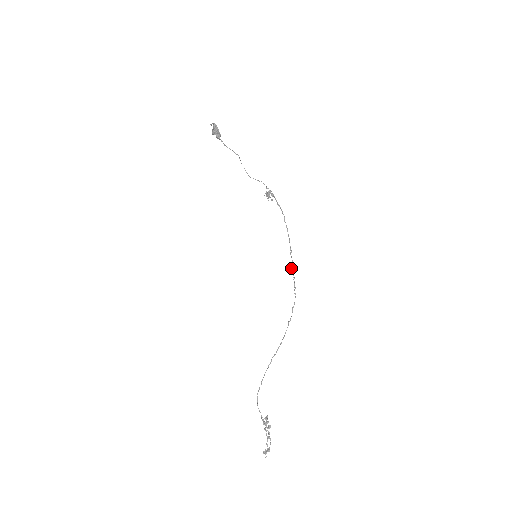
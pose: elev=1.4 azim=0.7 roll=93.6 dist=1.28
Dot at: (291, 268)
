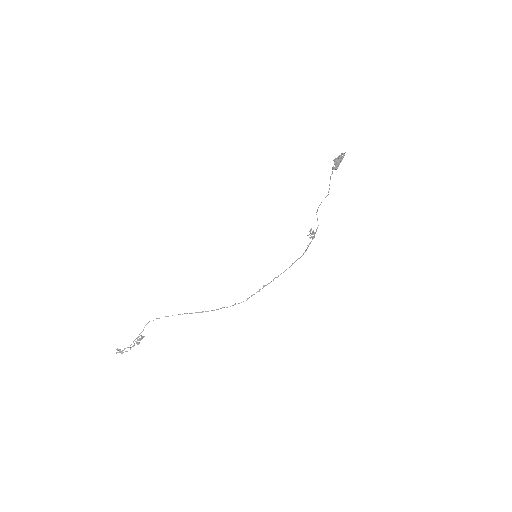
Dot at: occluded
